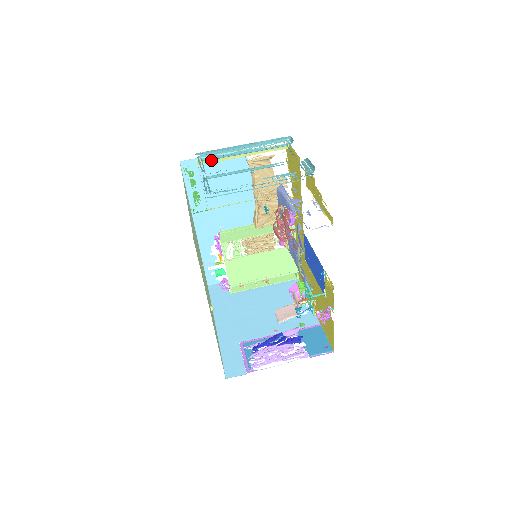
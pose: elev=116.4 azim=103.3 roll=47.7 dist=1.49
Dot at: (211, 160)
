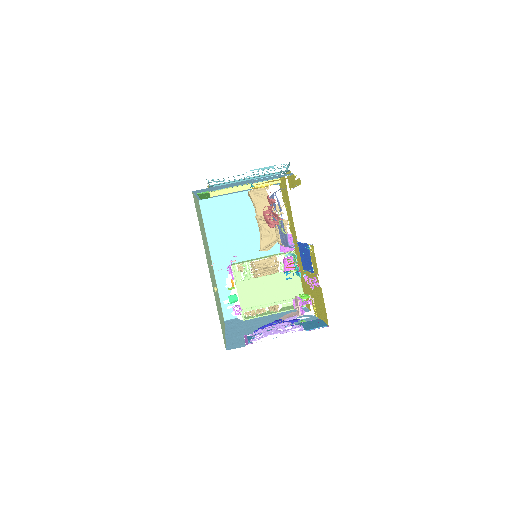
Dot at: (221, 192)
